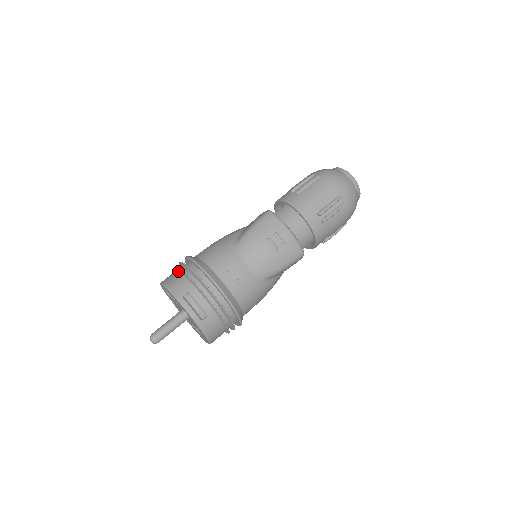
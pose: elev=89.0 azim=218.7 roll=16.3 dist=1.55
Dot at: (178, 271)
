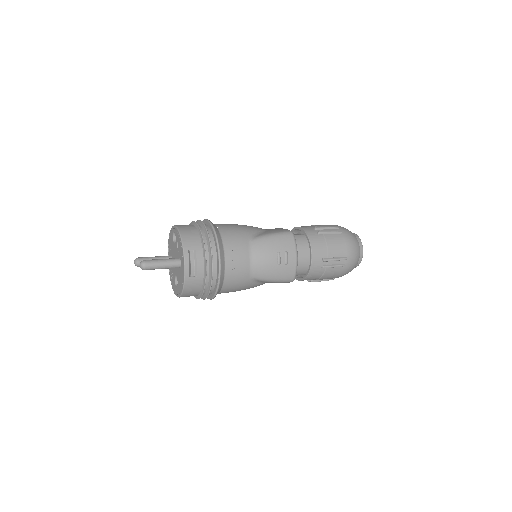
Dot at: (195, 227)
